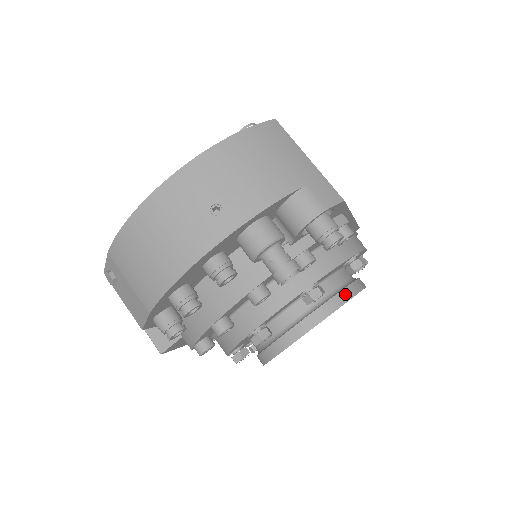
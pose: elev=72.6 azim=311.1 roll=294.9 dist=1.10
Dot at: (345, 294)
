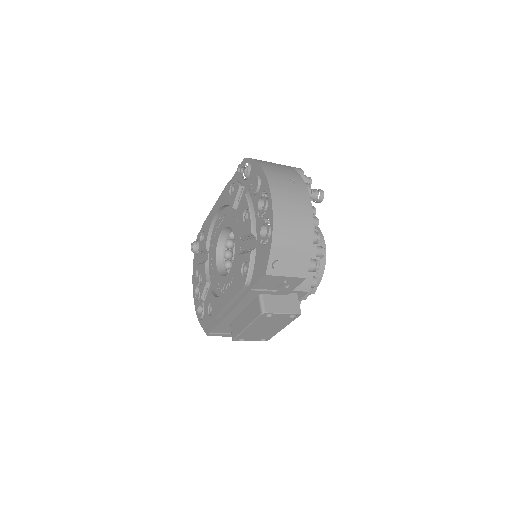
Dot at: occluded
